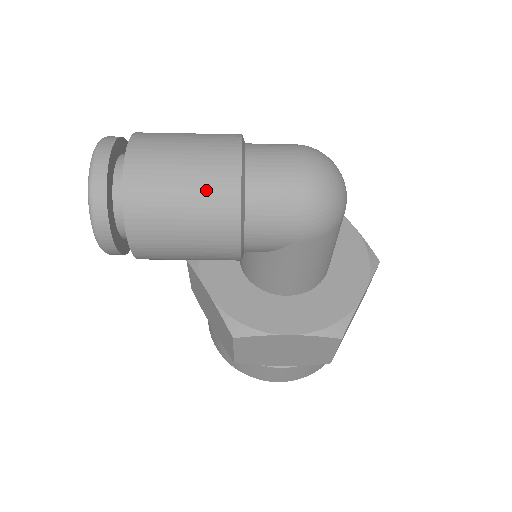
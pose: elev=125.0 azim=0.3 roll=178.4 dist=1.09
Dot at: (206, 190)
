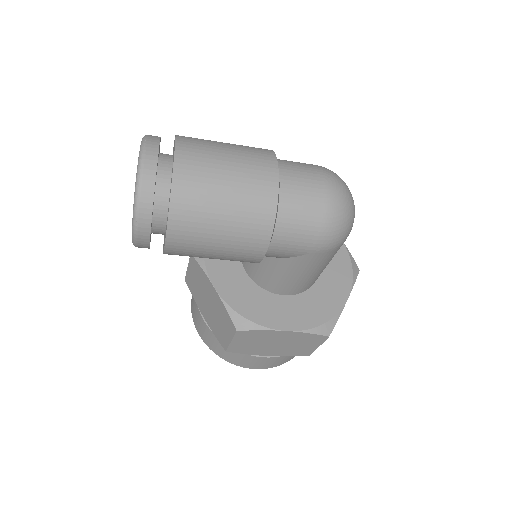
Dot at: (247, 201)
